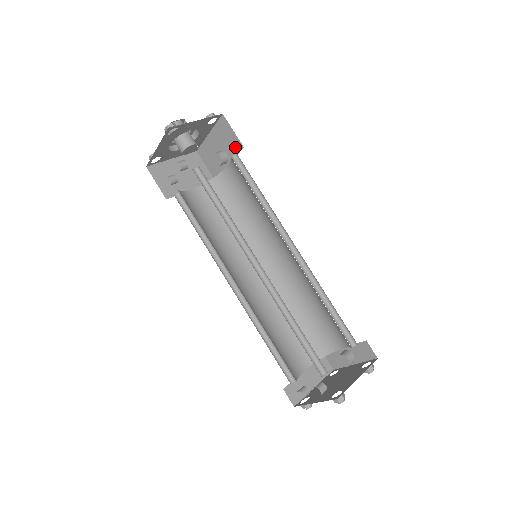
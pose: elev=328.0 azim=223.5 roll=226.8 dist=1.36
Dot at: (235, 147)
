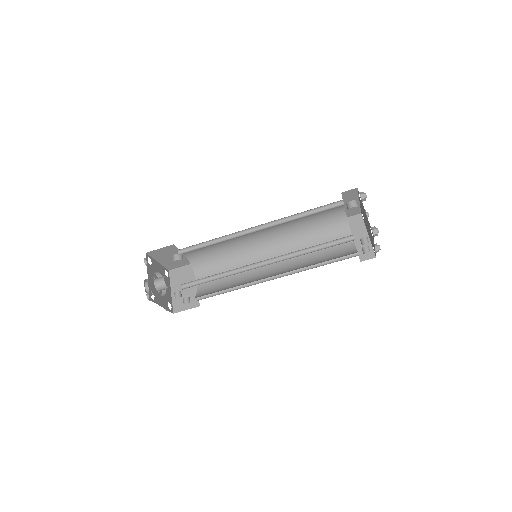
Dot at: (172, 249)
